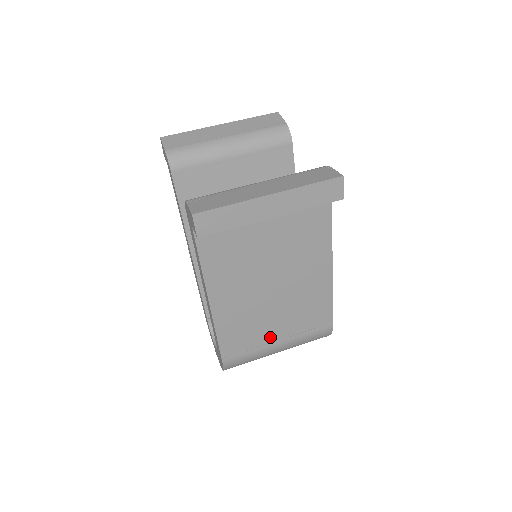
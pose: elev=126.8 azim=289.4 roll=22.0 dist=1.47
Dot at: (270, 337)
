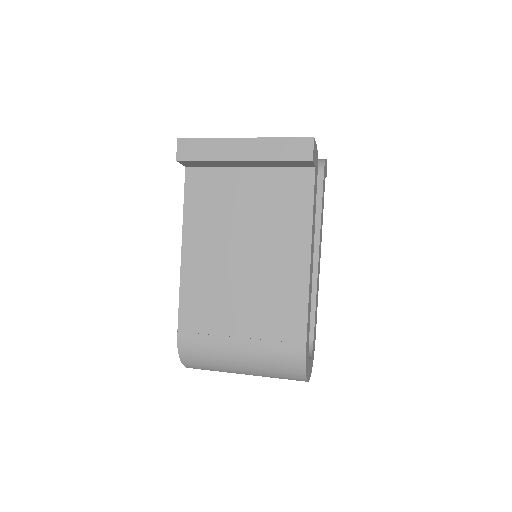
Dot at: (231, 328)
